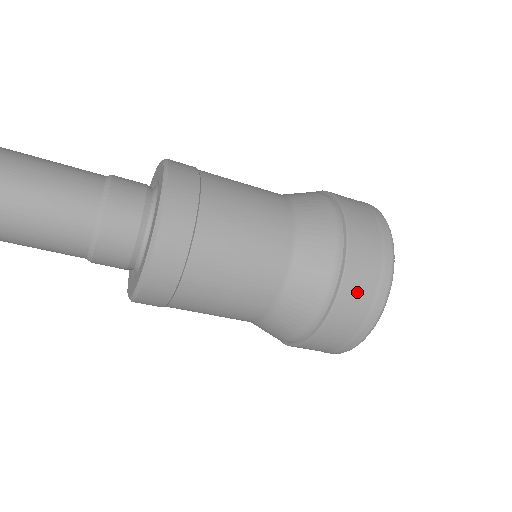
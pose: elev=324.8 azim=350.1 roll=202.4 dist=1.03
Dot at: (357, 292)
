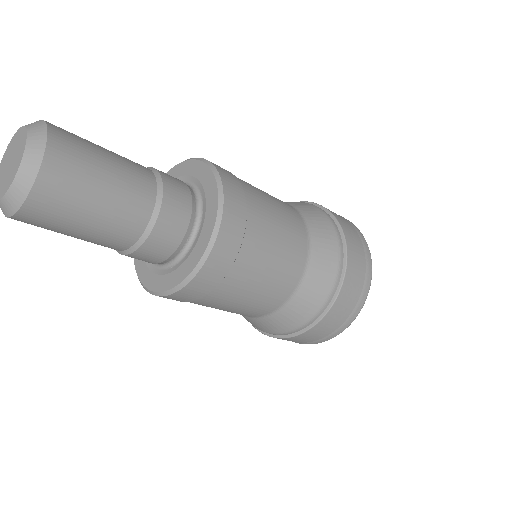
Dot at: (304, 339)
